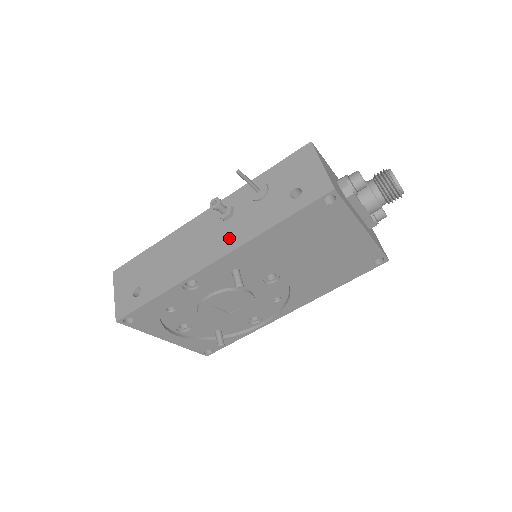
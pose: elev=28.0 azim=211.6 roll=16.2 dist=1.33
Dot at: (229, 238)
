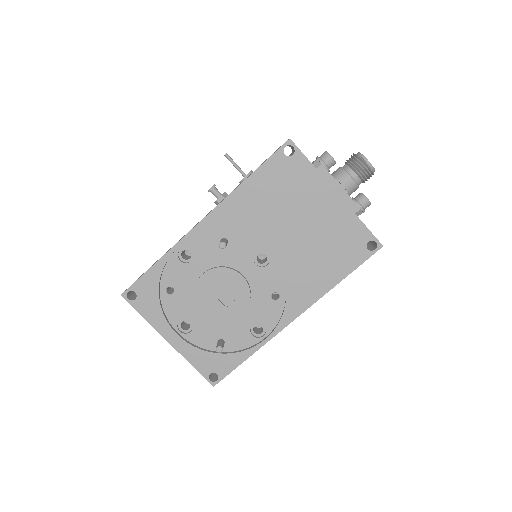
Dot at: occluded
